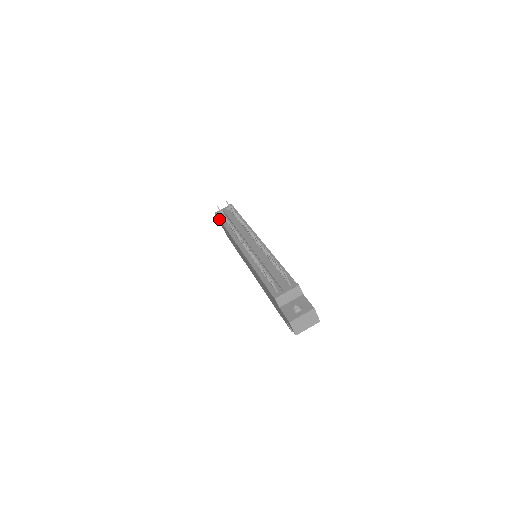
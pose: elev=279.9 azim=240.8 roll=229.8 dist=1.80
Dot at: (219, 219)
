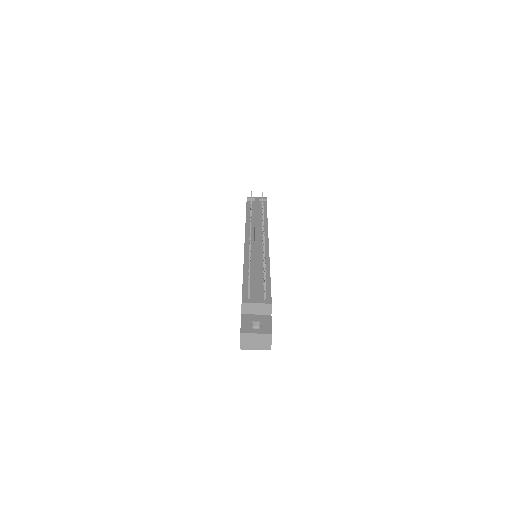
Dot at: (246, 204)
